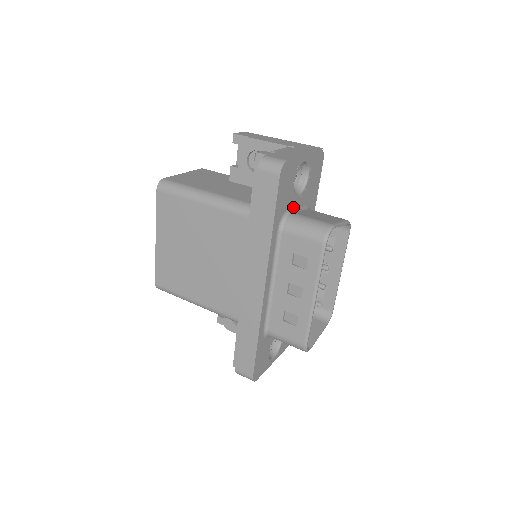
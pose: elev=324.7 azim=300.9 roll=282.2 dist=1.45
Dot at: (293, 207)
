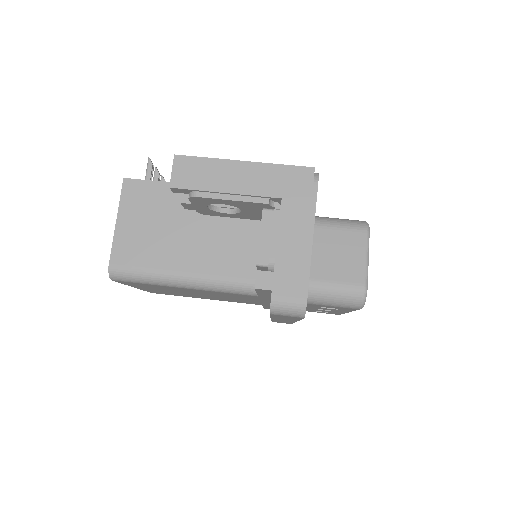
Dot at: occluded
